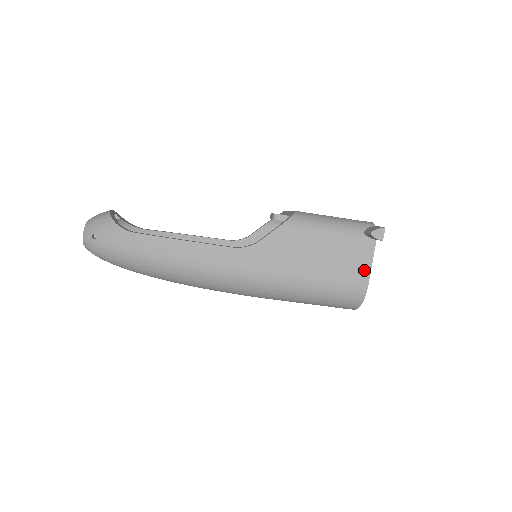
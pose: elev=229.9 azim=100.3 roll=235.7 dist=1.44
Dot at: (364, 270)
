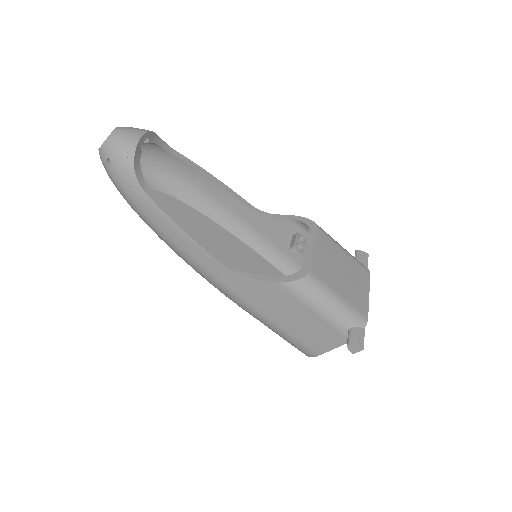
Dot at: (325, 347)
